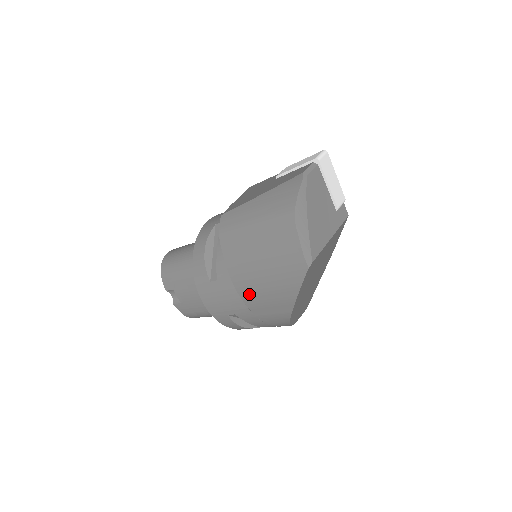
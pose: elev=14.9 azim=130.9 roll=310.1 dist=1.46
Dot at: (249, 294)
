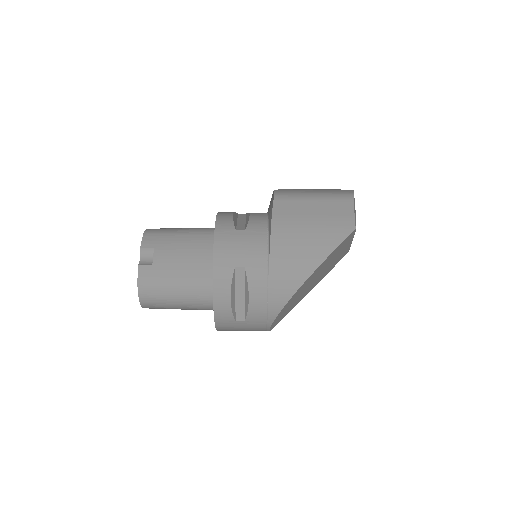
Dot at: (282, 242)
